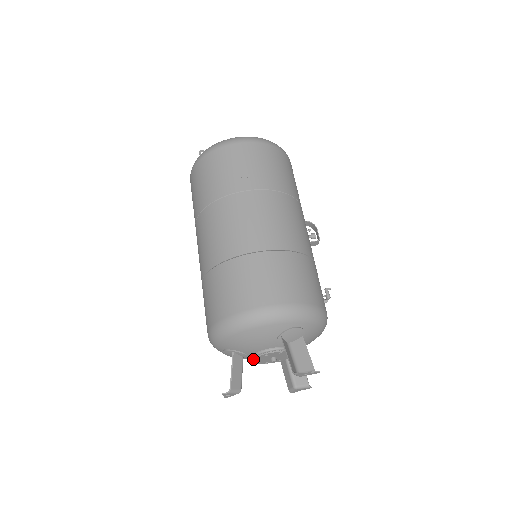
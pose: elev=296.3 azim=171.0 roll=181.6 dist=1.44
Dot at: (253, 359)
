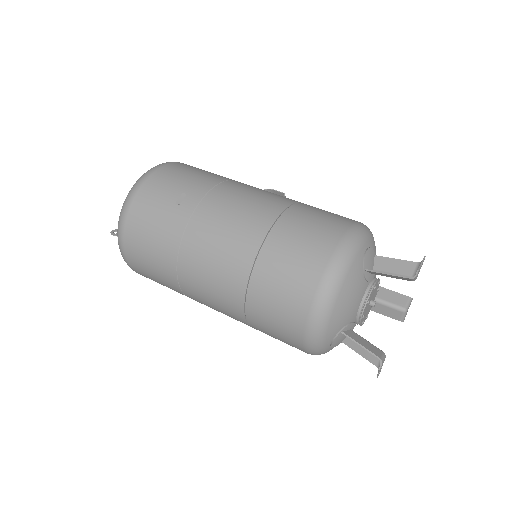
Dot at: (361, 320)
